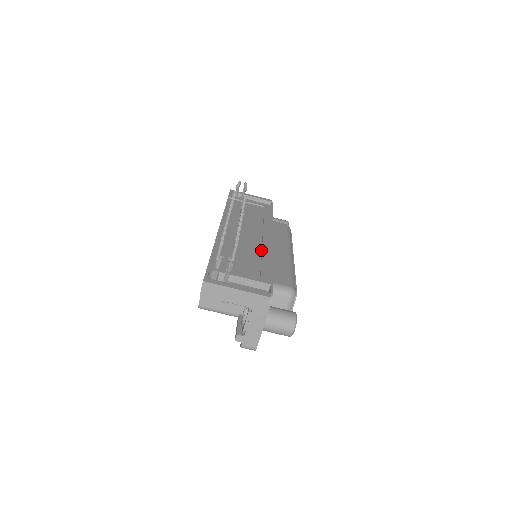
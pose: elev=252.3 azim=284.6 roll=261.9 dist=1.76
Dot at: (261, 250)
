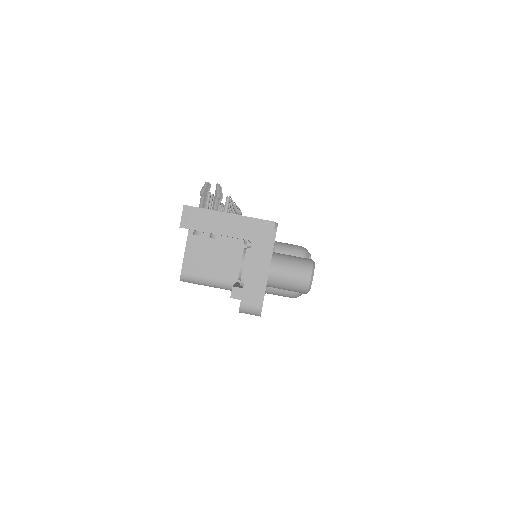
Dot at: occluded
